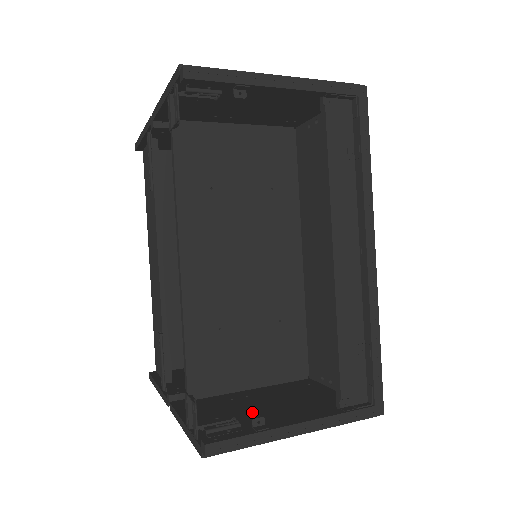
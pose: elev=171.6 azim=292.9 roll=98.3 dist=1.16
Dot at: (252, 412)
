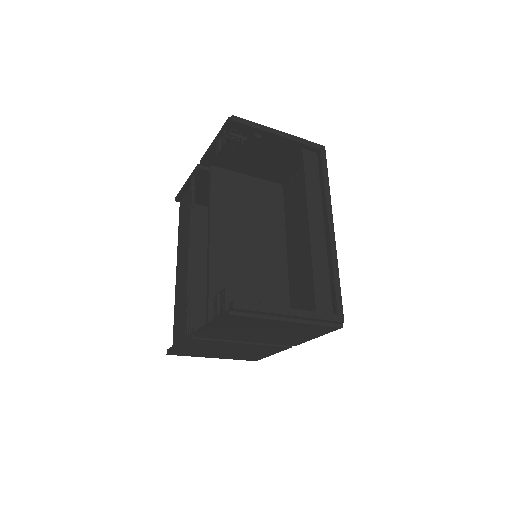
Dot at: occluded
